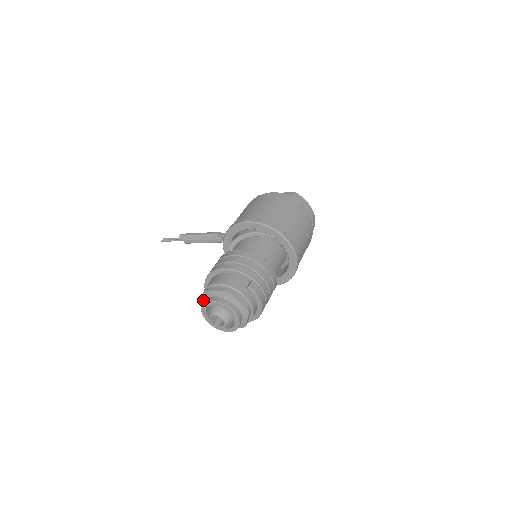
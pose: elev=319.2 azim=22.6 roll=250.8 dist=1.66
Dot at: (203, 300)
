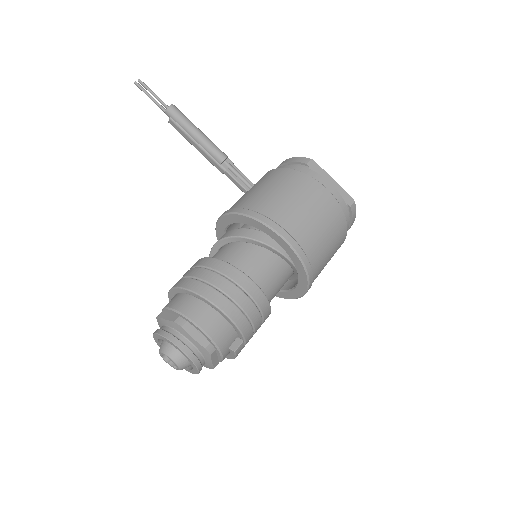
Dot at: (167, 321)
